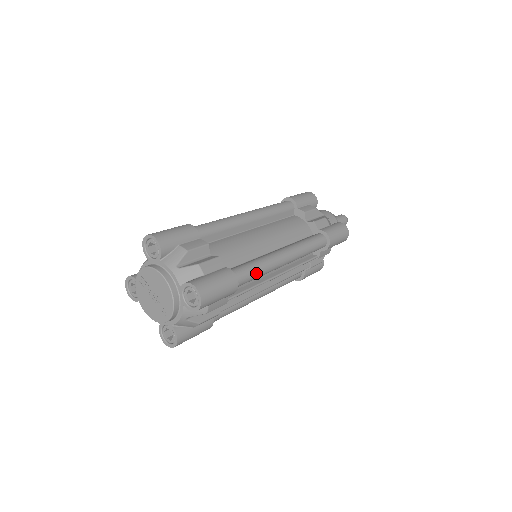
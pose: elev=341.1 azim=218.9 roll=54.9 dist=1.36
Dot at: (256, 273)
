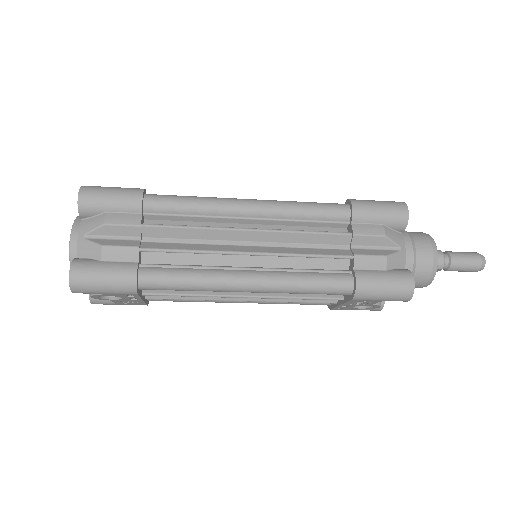
Dot at: (184, 198)
